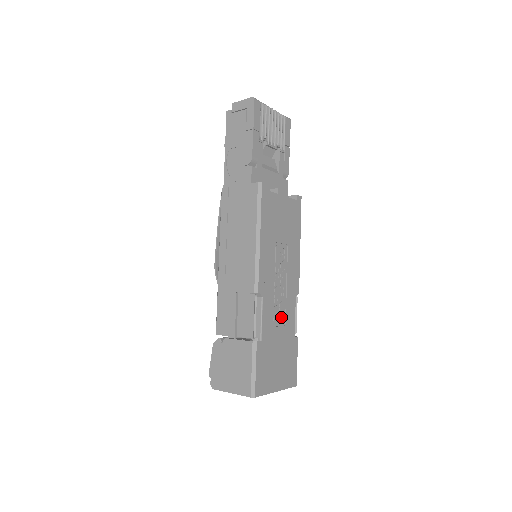
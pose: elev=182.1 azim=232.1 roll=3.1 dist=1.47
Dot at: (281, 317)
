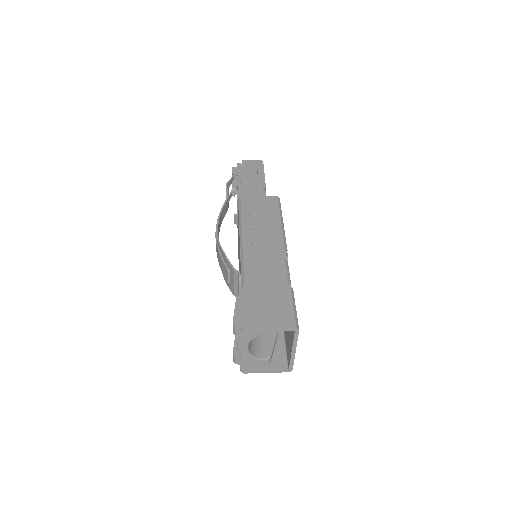
Dot at: occluded
